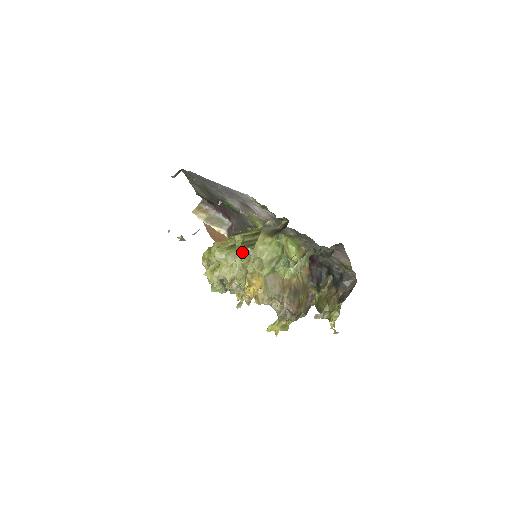
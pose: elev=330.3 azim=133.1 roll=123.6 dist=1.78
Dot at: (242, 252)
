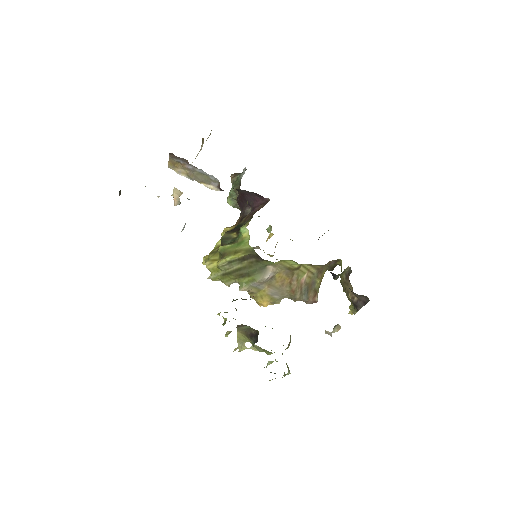
Dot at: occluded
